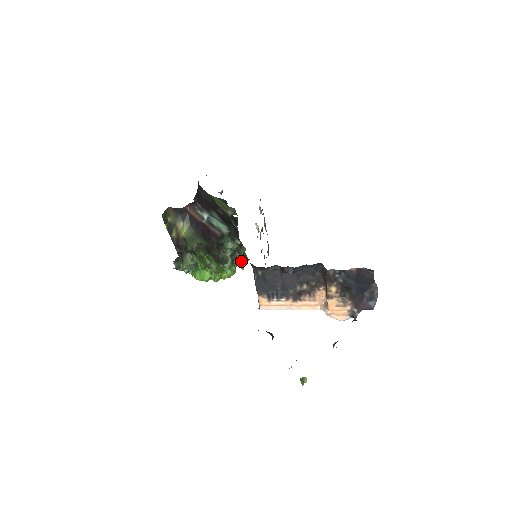
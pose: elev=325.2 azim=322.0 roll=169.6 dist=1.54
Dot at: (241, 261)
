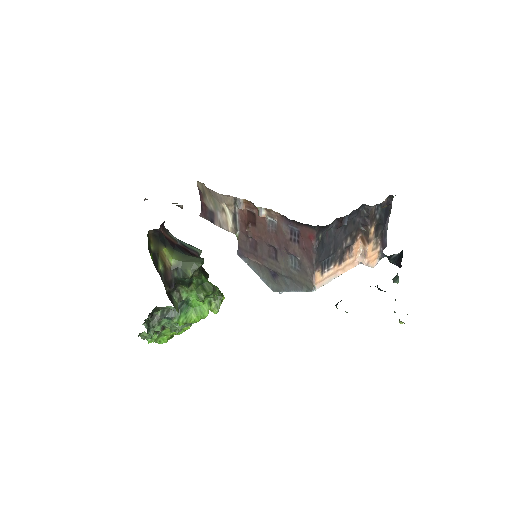
Dot at: occluded
